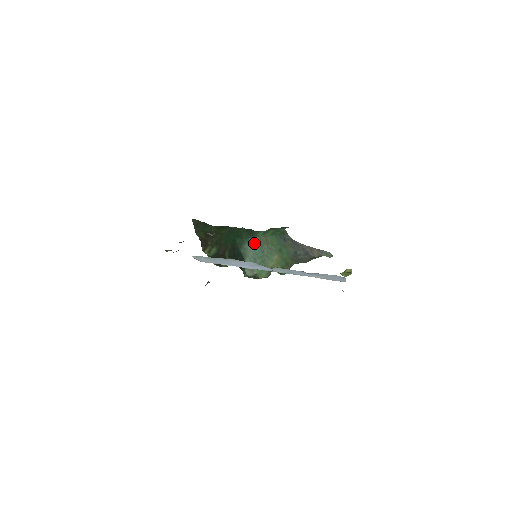
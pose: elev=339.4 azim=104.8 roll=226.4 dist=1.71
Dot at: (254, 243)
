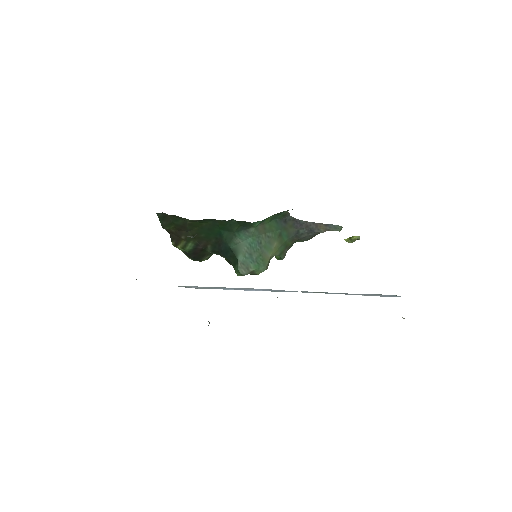
Dot at: (248, 235)
